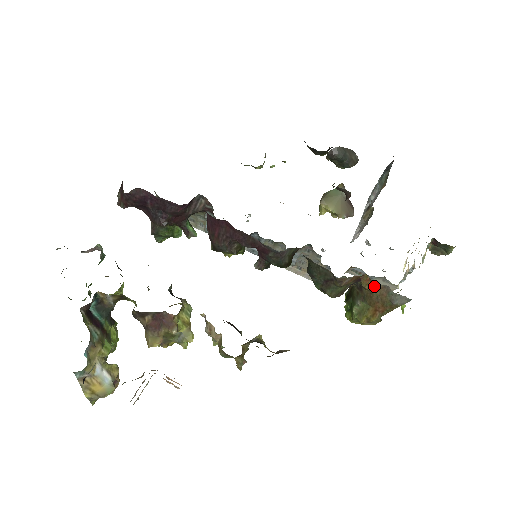
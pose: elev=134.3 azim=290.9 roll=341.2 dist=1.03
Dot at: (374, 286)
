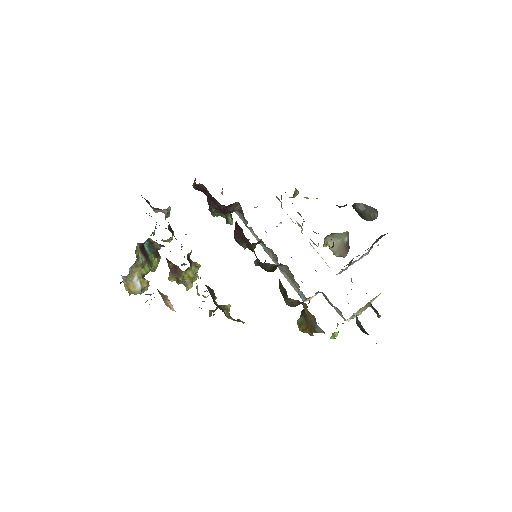
Dot at: (309, 312)
